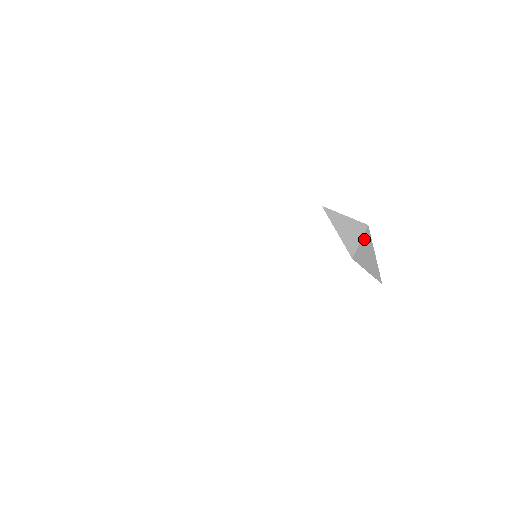
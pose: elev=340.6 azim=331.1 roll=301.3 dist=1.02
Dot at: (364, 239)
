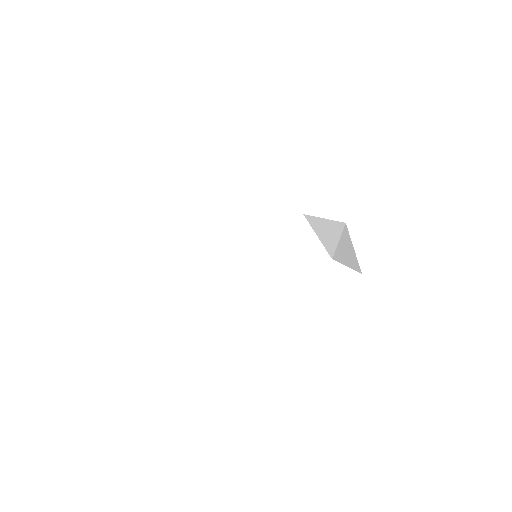
Dot at: (343, 237)
